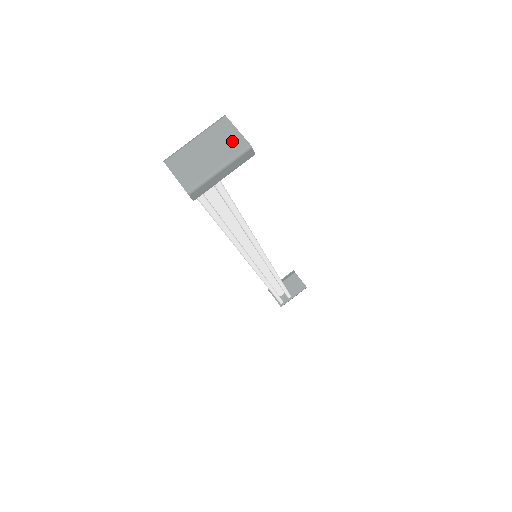
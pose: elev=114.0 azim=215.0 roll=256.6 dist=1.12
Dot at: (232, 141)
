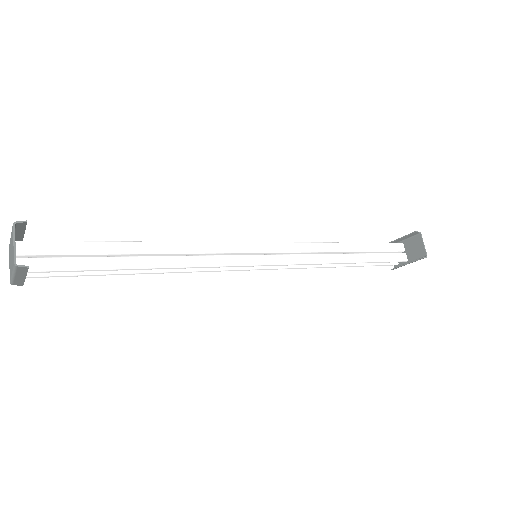
Dot at: (13, 253)
